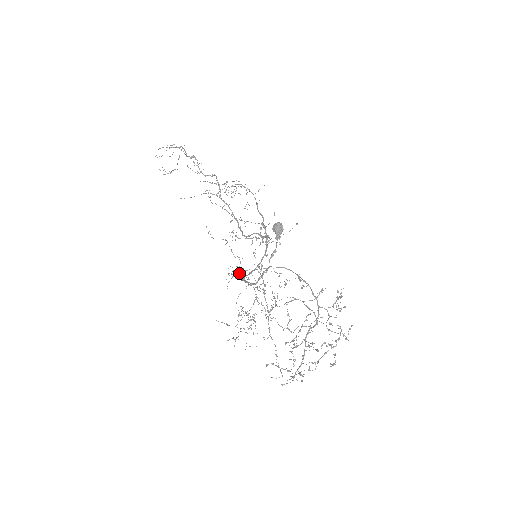
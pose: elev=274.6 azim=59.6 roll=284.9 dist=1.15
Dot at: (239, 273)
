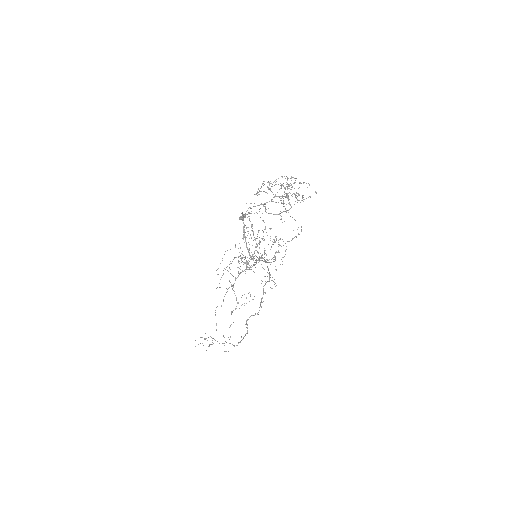
Dot at: (252, 266)
